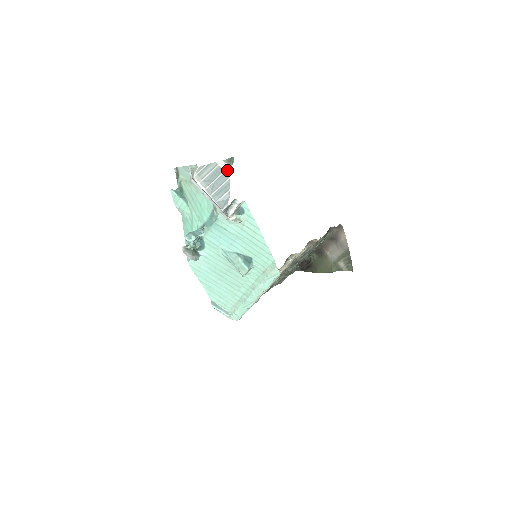
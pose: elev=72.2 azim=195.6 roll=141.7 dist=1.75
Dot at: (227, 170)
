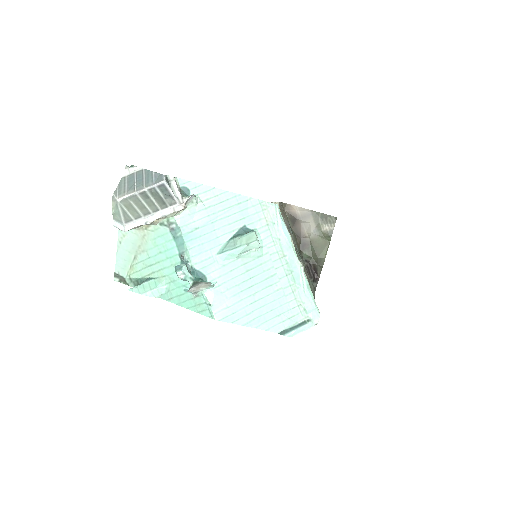
Dot at: (136, 170)
